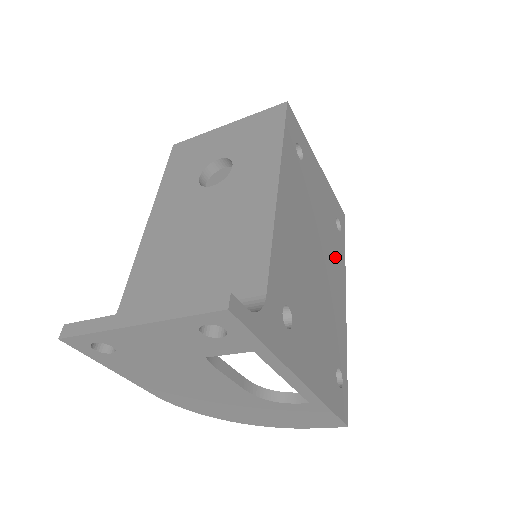
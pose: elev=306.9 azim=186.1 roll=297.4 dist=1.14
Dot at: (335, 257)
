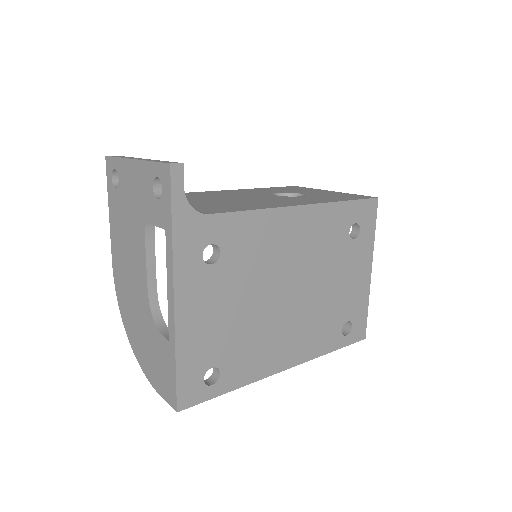
Dot at: (314, 331)
